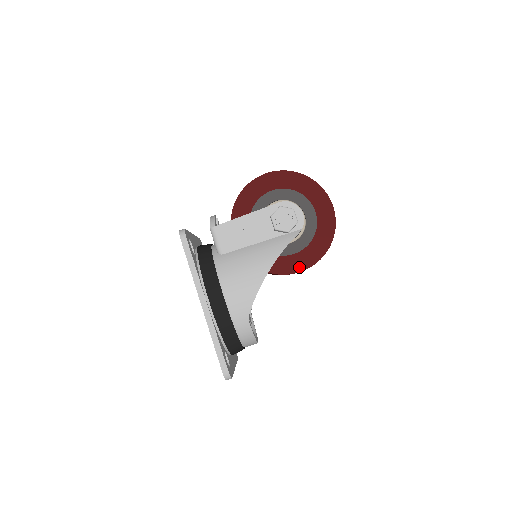
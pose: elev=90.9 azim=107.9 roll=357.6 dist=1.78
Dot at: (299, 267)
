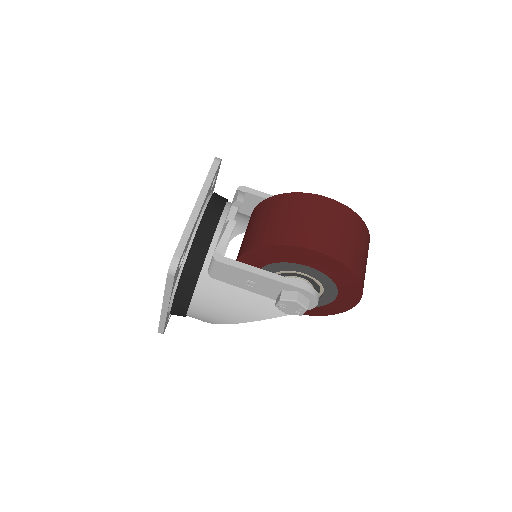
Dot at: occluded
